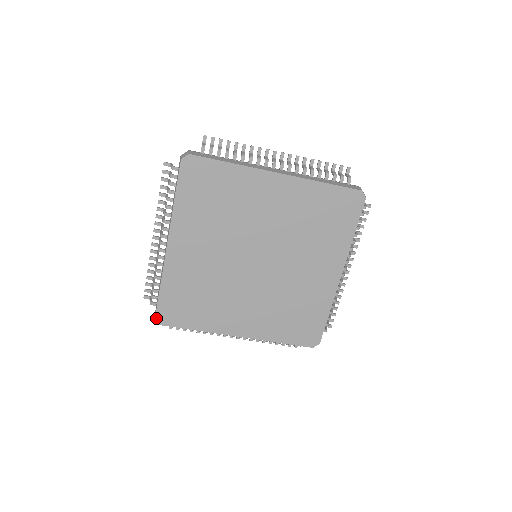
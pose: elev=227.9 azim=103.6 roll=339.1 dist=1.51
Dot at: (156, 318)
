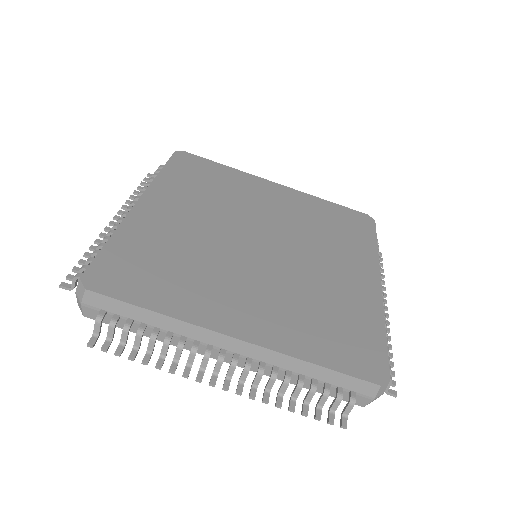
Dot at: (82, 277)
